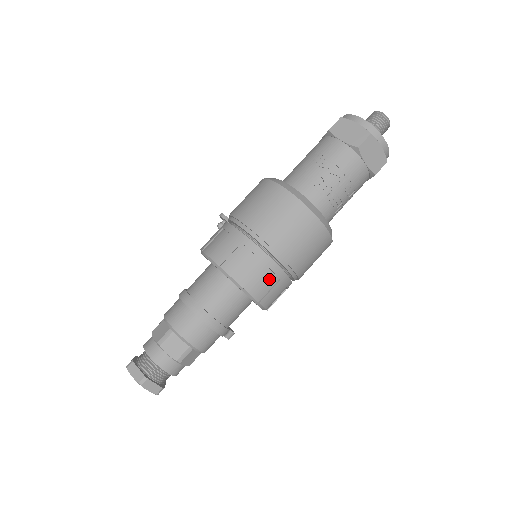
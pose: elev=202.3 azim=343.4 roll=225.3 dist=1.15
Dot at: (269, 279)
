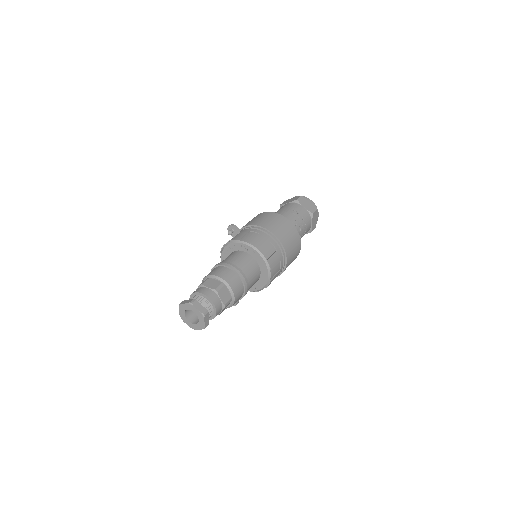
Dot at: (278, 267)
